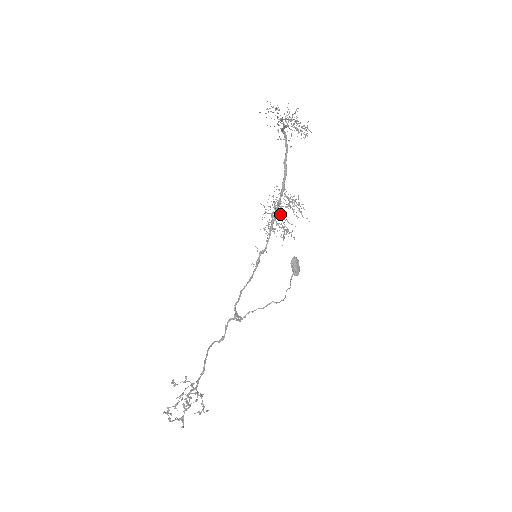
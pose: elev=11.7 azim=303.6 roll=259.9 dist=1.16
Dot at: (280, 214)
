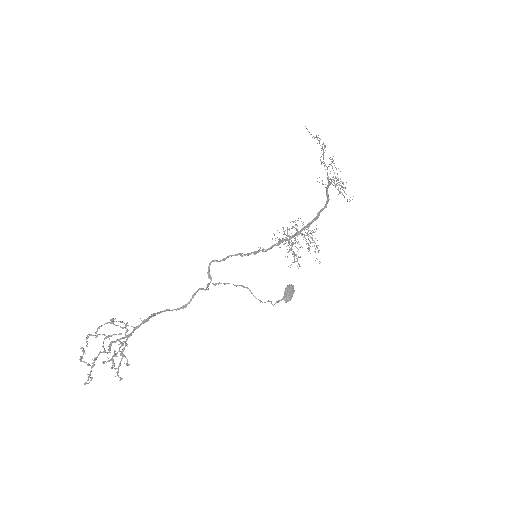
Dot at: (295, 237)
